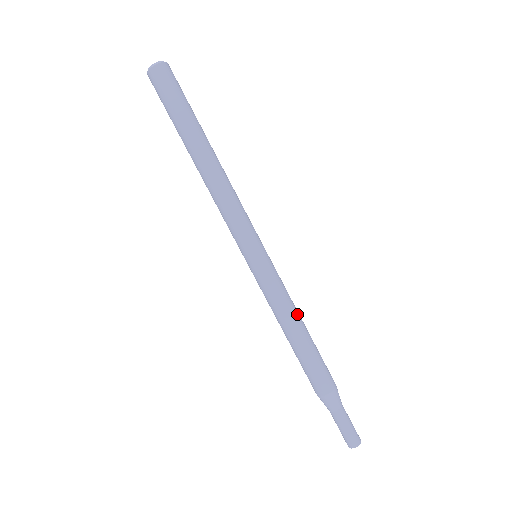
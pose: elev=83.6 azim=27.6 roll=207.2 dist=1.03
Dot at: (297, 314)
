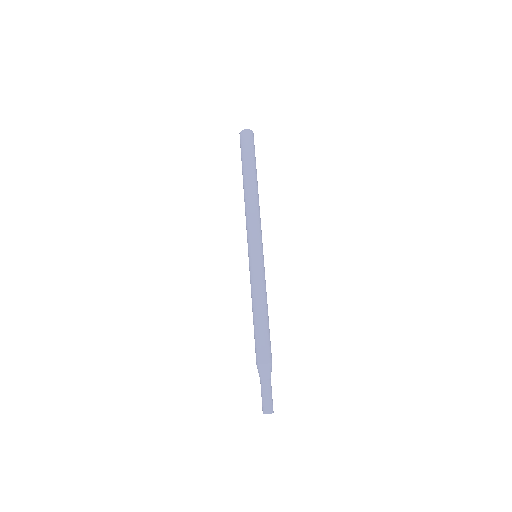
Dot at: (265, 302)
